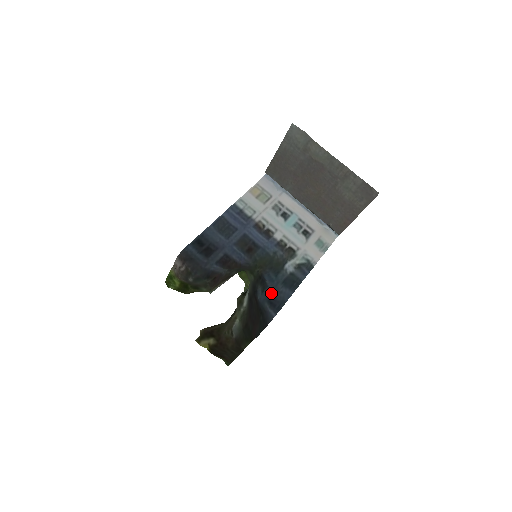
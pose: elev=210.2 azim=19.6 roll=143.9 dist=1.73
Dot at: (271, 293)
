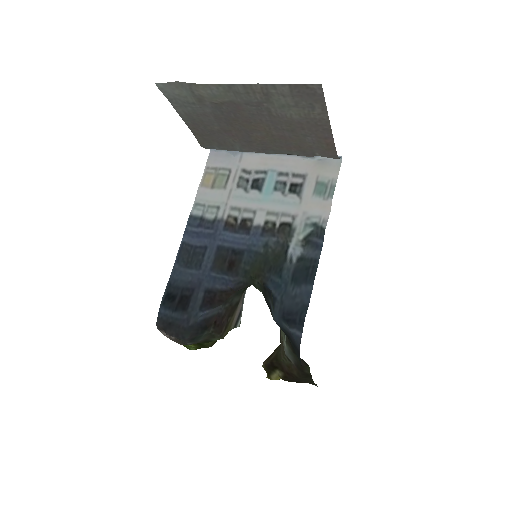
Dot at: (282, 307)
